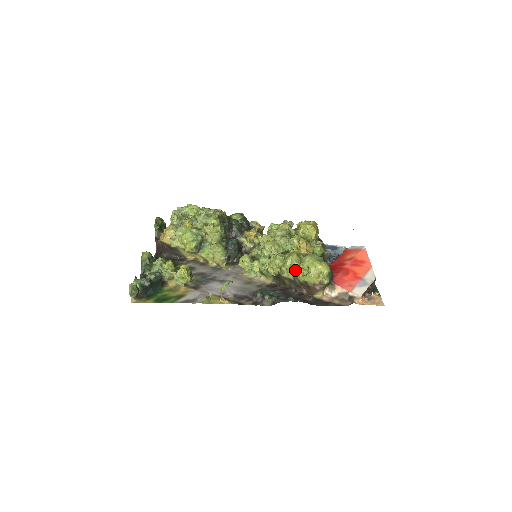
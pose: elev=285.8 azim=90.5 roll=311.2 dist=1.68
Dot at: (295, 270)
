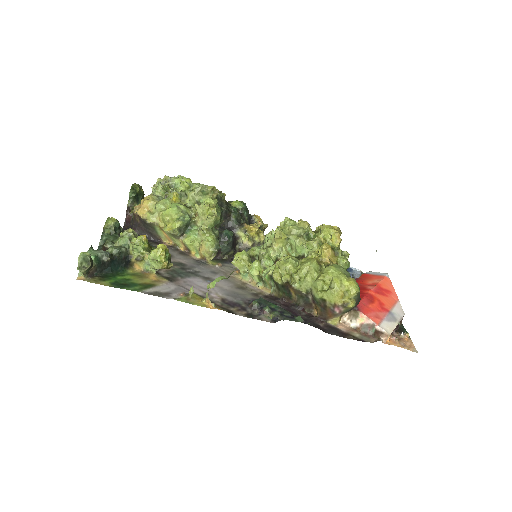
Dot at: (312, 281)
